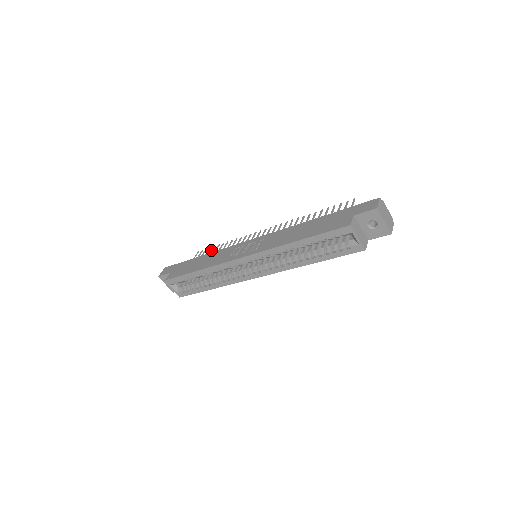
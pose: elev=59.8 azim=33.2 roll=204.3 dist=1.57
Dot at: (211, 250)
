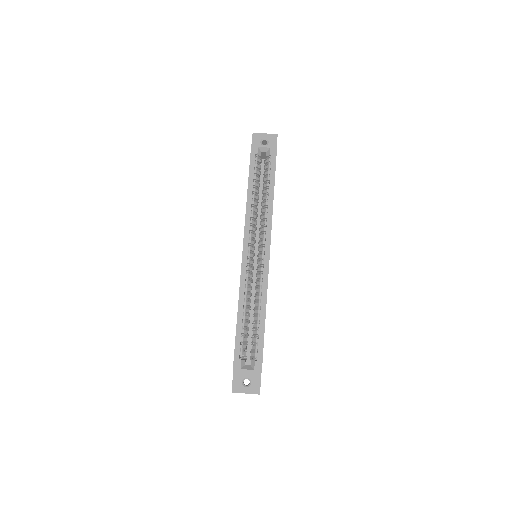
Dot at: occluded
